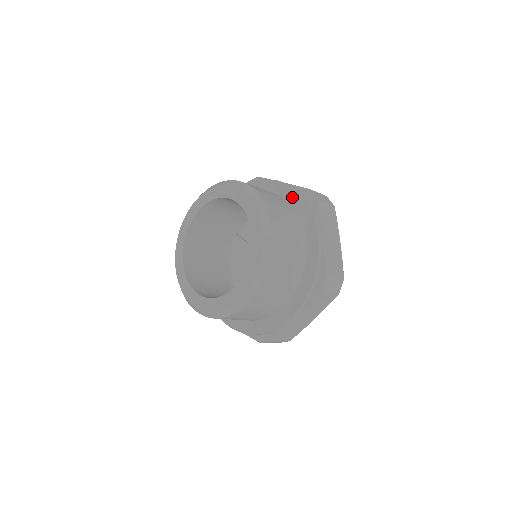
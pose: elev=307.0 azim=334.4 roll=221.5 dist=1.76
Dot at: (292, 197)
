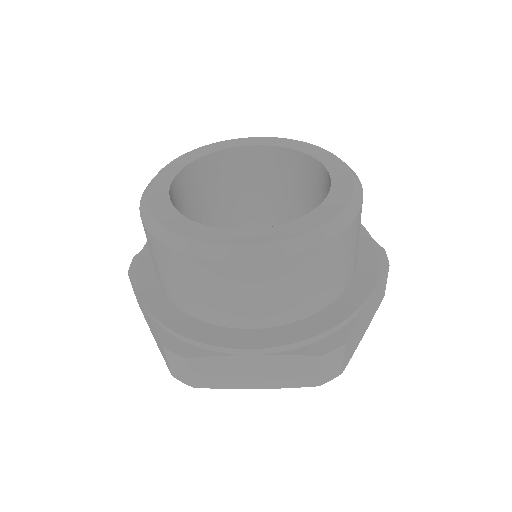
Dot at: occluded
